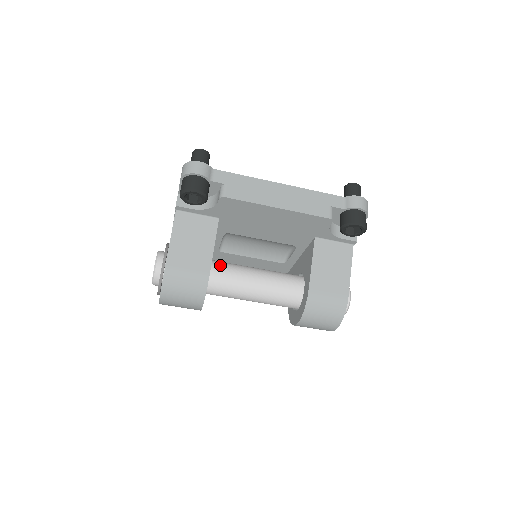
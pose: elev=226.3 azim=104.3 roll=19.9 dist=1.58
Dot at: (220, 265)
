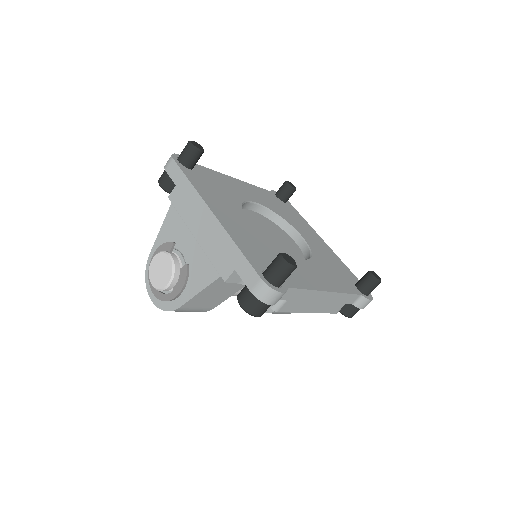
Dot at: occluded
